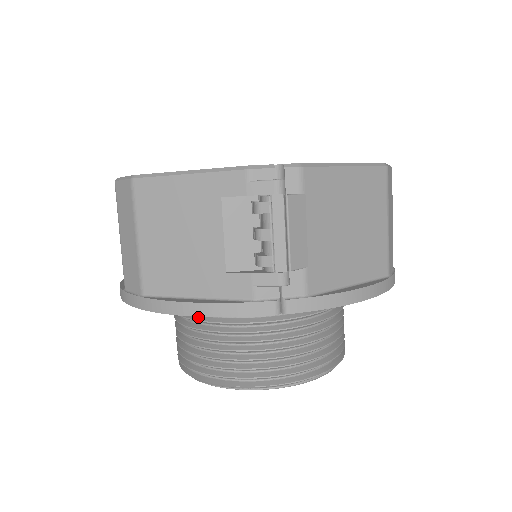
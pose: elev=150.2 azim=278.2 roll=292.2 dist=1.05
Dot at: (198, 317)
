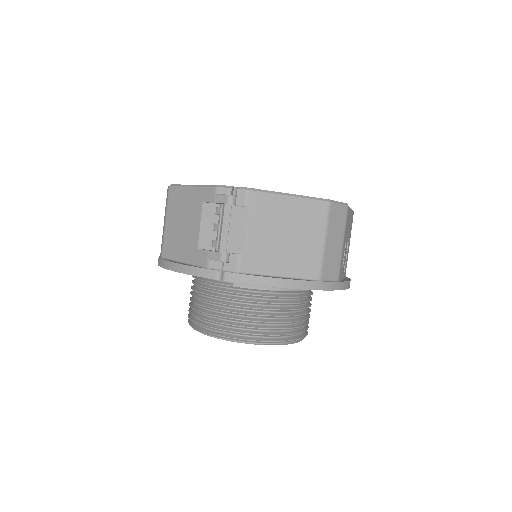
Dot at: (197, 282)
